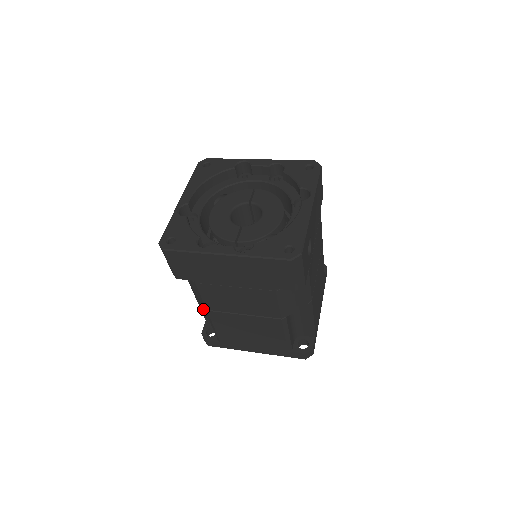
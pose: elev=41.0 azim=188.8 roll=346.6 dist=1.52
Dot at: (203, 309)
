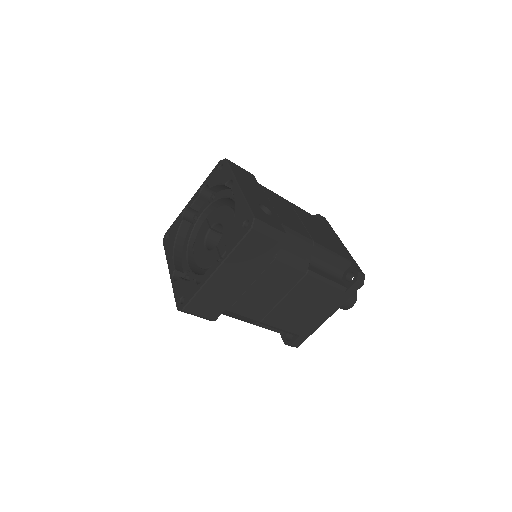
Dot at: (266, 326)
